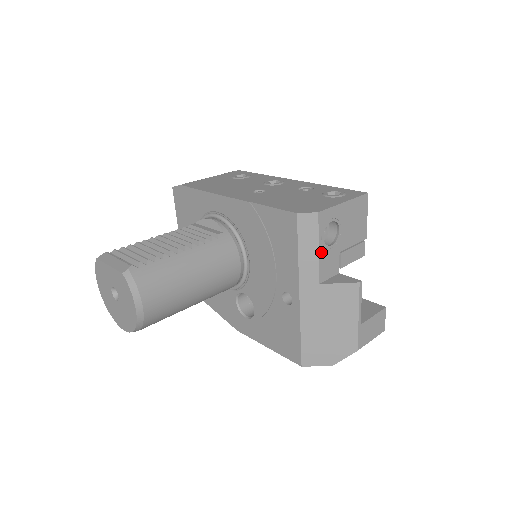
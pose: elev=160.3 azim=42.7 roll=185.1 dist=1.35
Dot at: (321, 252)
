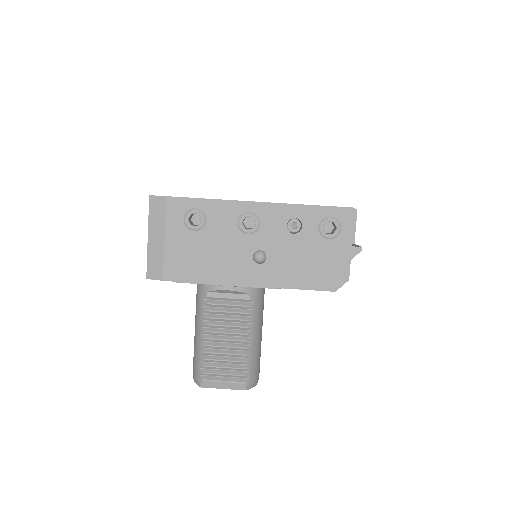
Dot at: occluded
